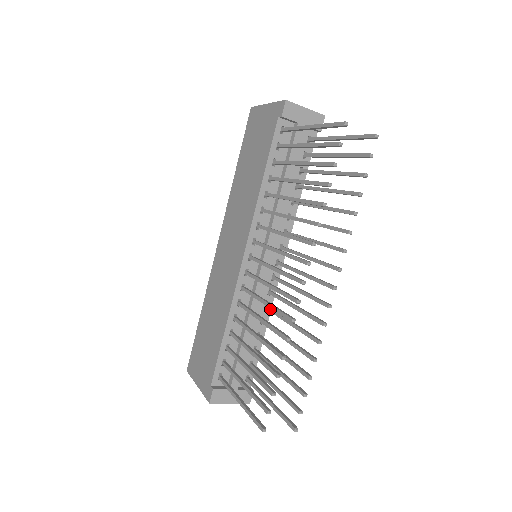
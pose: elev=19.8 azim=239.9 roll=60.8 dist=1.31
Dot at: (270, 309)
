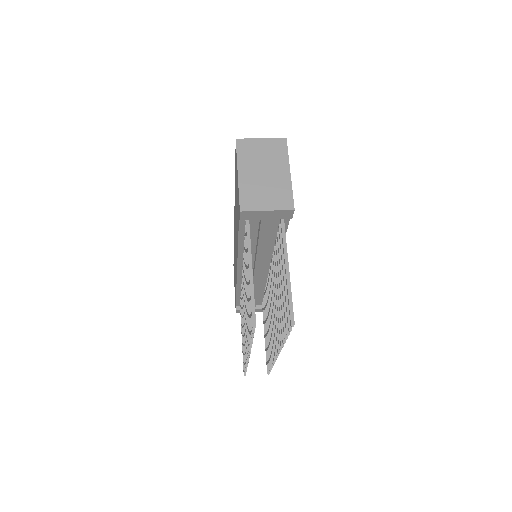
Dot at: (267, 293)
